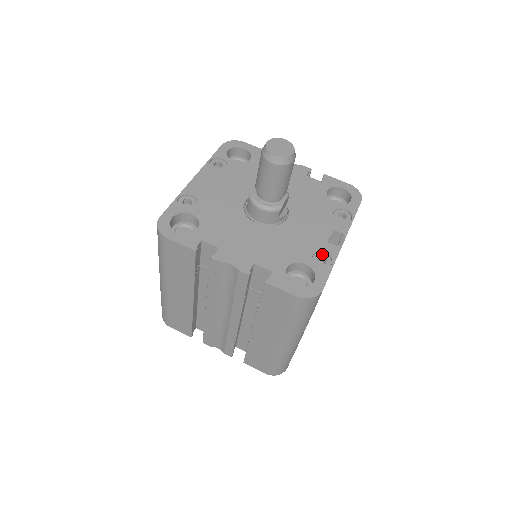
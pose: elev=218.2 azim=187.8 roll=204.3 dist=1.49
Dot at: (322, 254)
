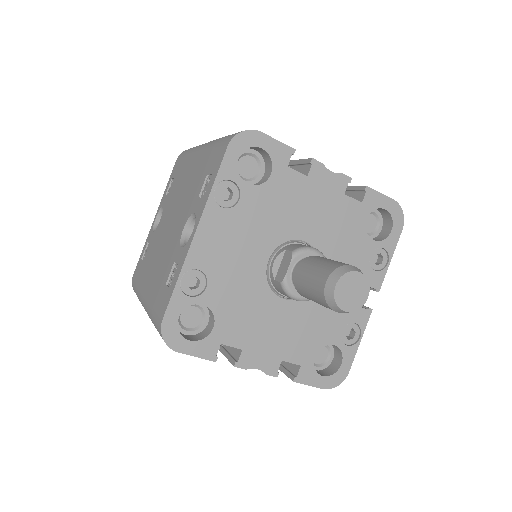
Dot at: (352, 325)
